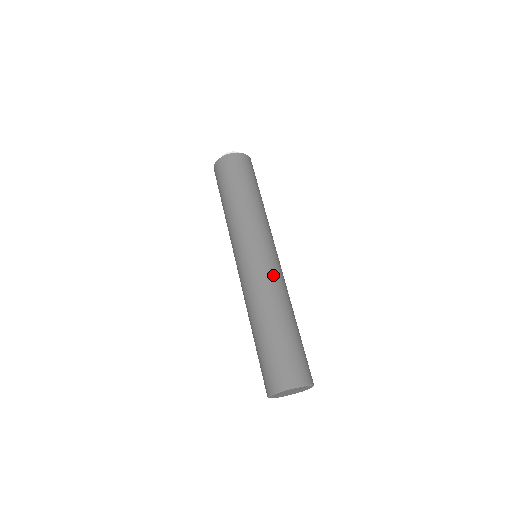
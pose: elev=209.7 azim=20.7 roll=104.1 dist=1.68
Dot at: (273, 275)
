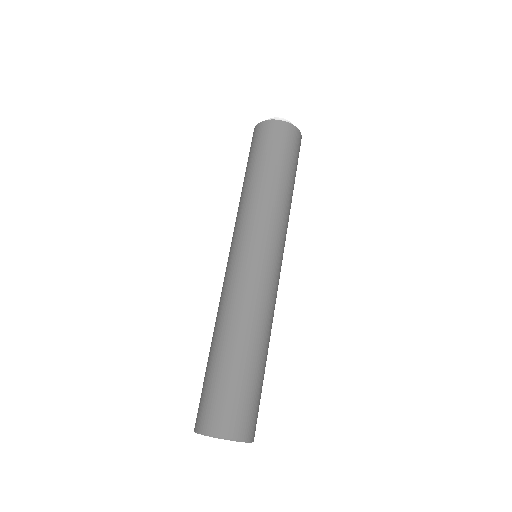
Dot at: (273, 294)
